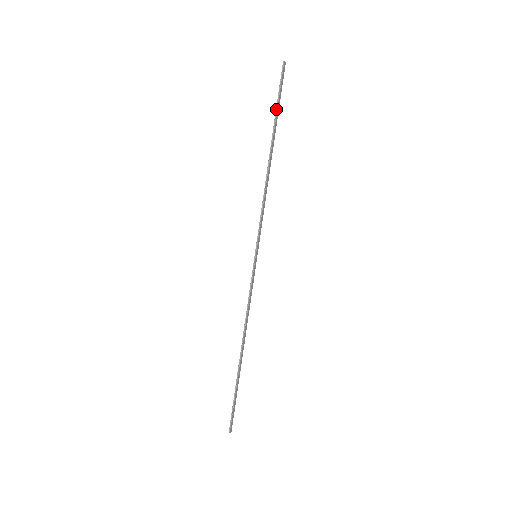
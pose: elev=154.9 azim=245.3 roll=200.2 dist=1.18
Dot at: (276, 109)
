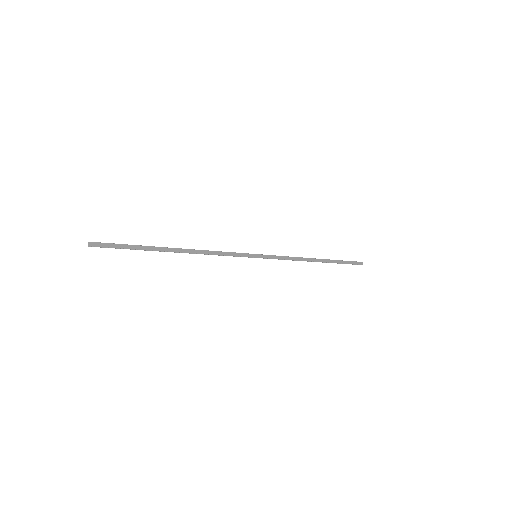
Dot at: (340, 261)
